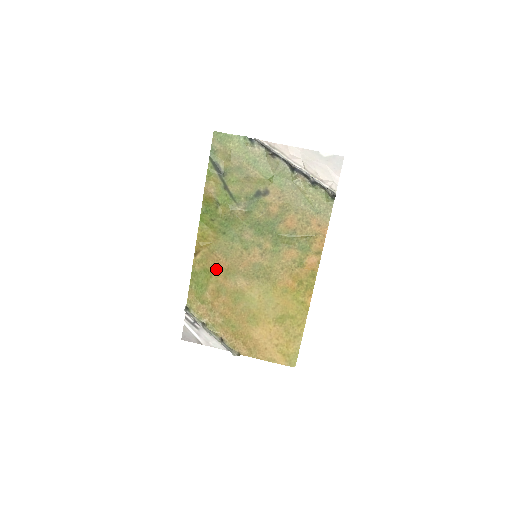
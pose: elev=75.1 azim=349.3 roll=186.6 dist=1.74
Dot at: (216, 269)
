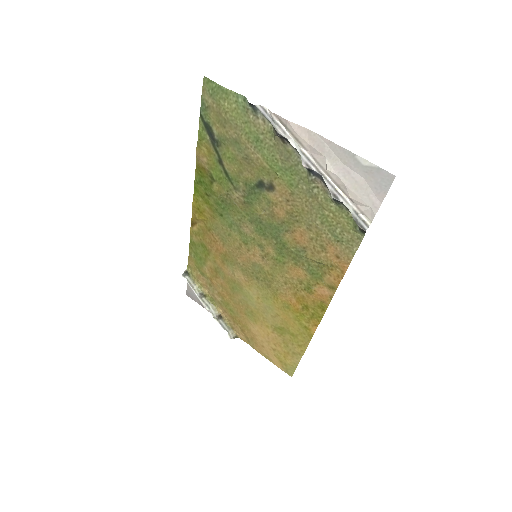
Dot at: (213, 249)
